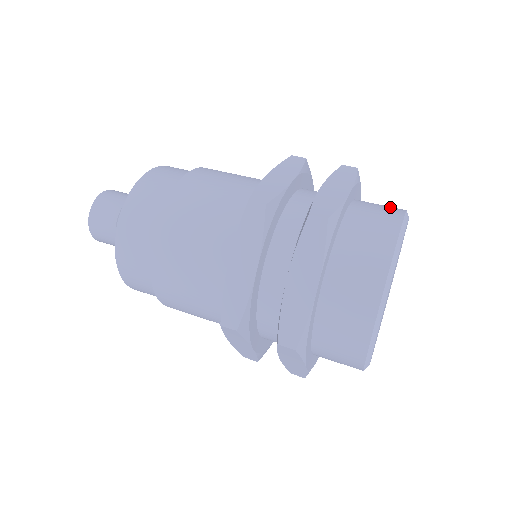
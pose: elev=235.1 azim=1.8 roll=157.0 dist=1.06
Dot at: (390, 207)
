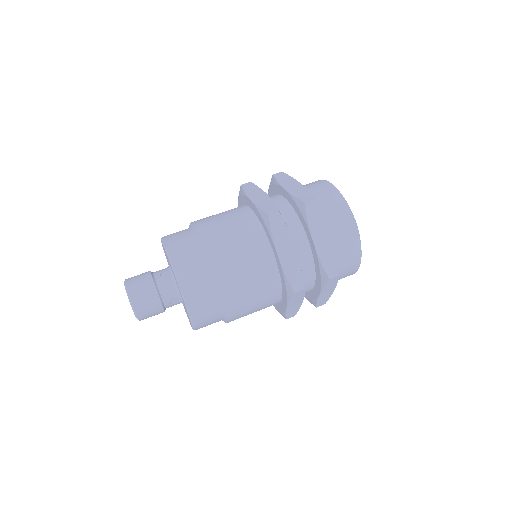
Dot at: (340, 210)
